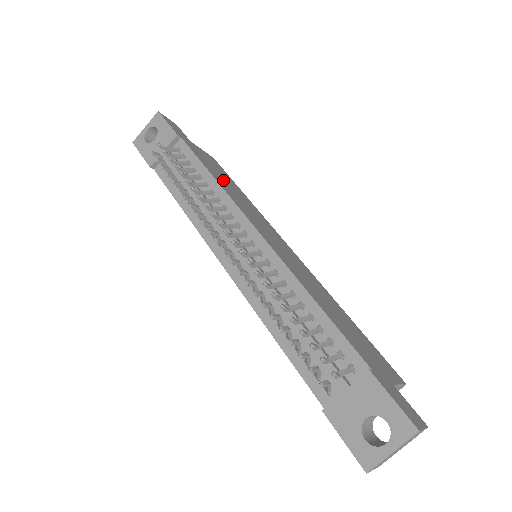
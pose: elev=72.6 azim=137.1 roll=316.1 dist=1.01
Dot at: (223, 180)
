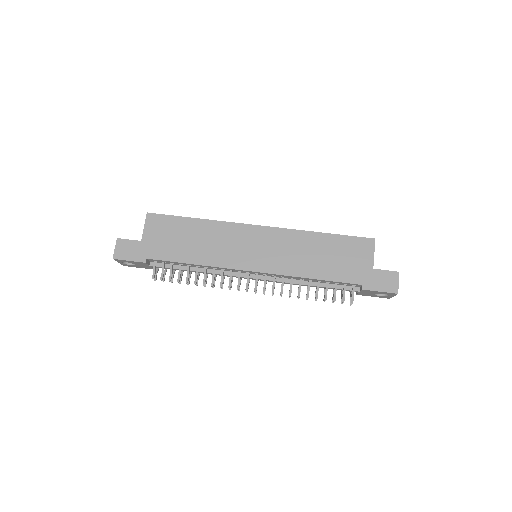
Dot at: (191, 246)
